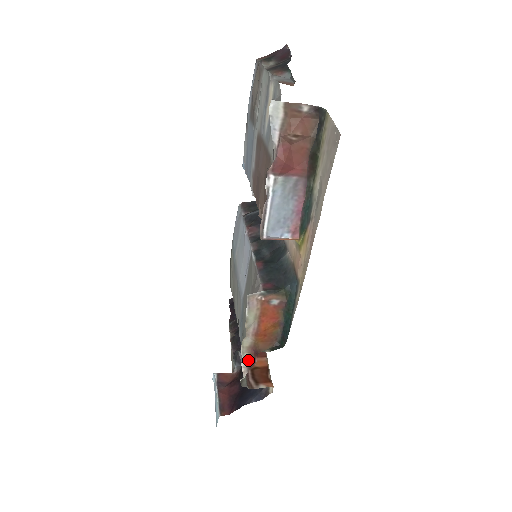
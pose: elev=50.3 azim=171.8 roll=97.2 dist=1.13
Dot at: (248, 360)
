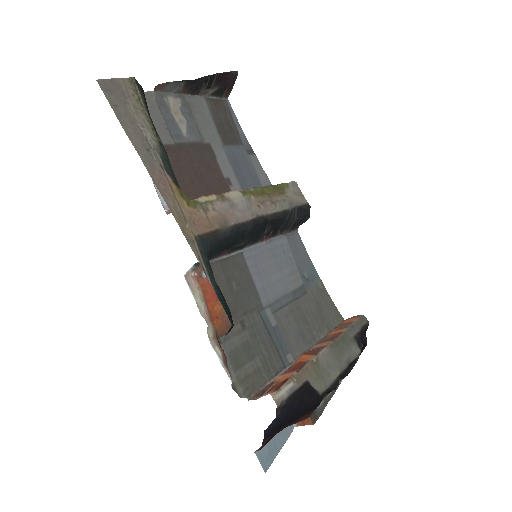
Dot at: (222, 355)
